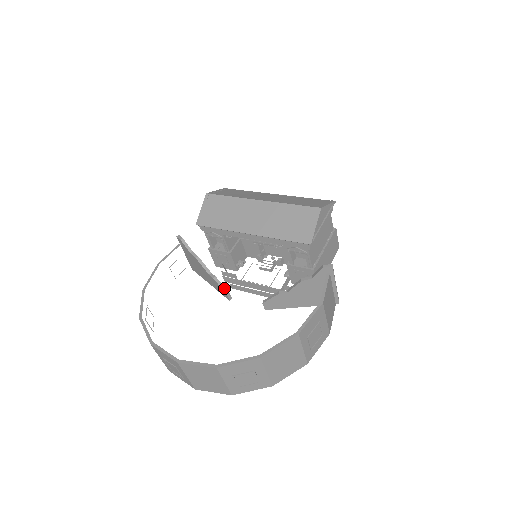
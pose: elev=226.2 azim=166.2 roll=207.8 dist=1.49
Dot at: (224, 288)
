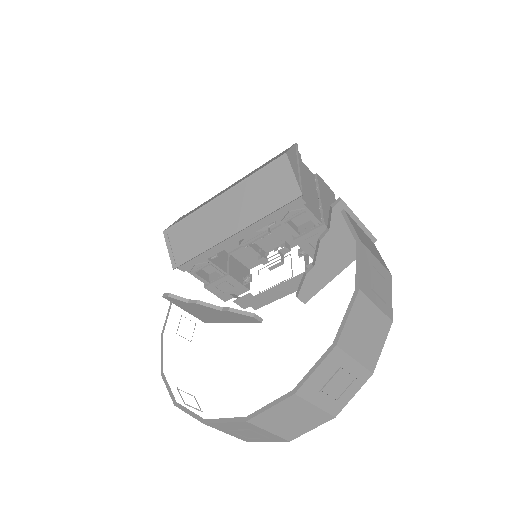
Dot at: (246, 313)
